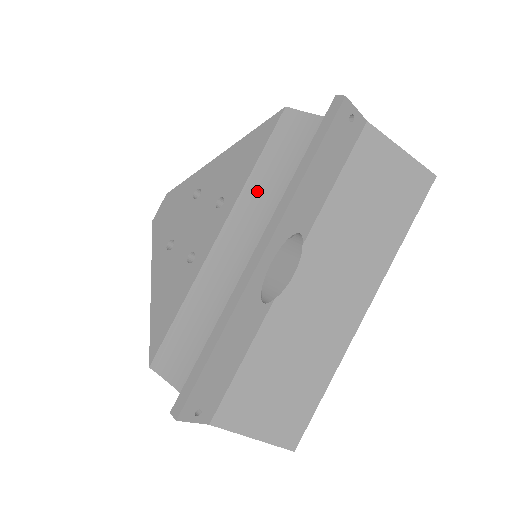
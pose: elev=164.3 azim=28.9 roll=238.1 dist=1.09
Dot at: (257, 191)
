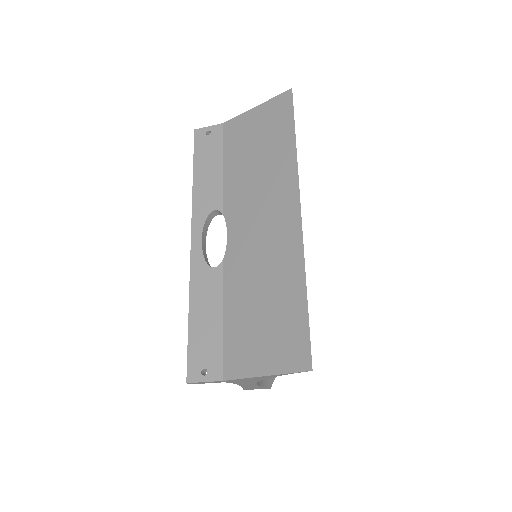
Dot at: occluded
